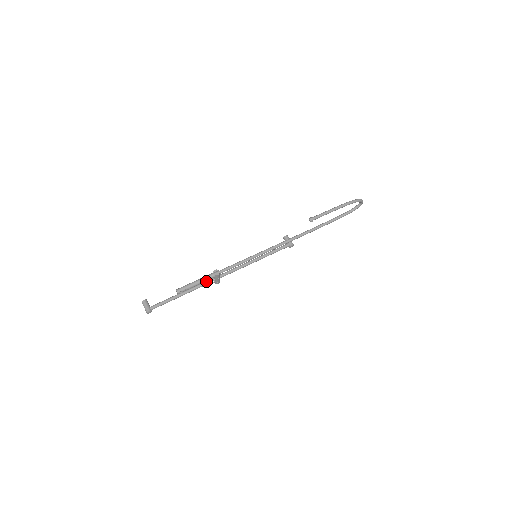
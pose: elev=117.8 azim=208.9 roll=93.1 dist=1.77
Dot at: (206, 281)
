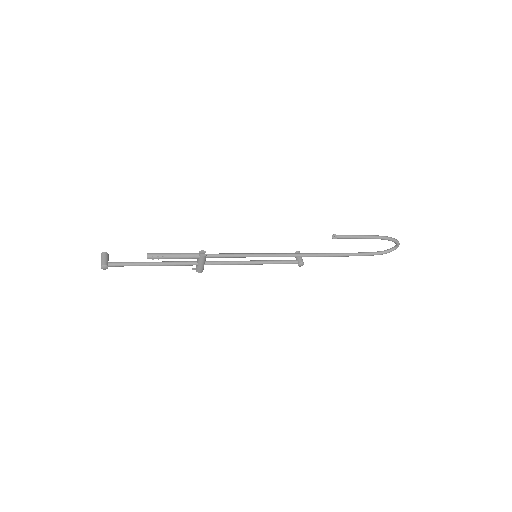
Dot at: (187, 261)
